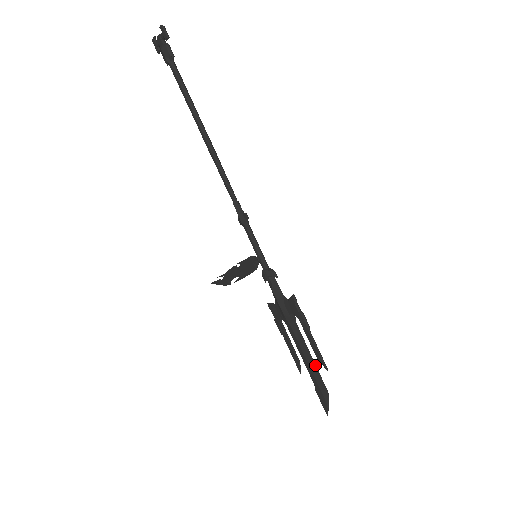
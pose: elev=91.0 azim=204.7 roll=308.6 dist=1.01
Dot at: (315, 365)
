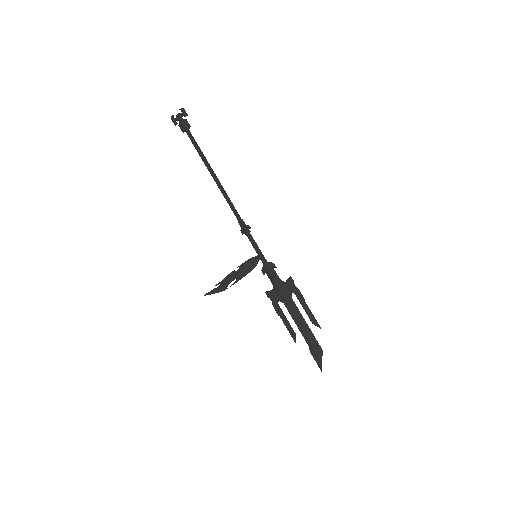
Dot at: (310, 329)
